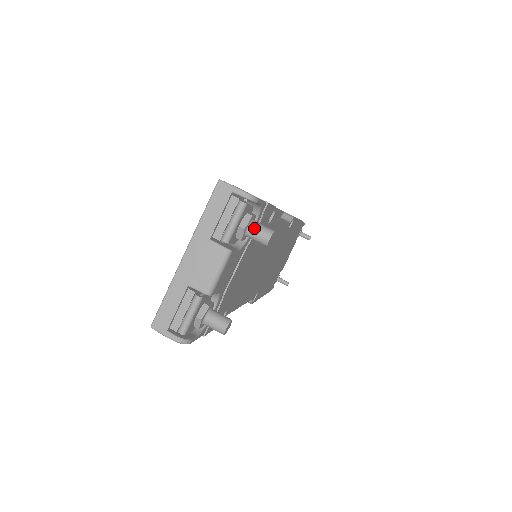
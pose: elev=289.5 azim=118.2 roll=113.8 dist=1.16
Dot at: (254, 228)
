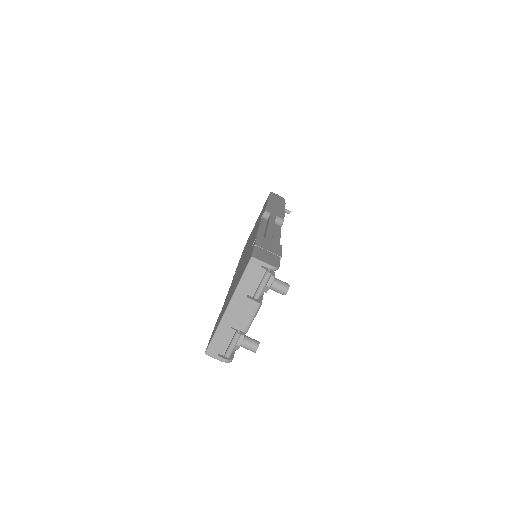
Dot at: (276, 285)
